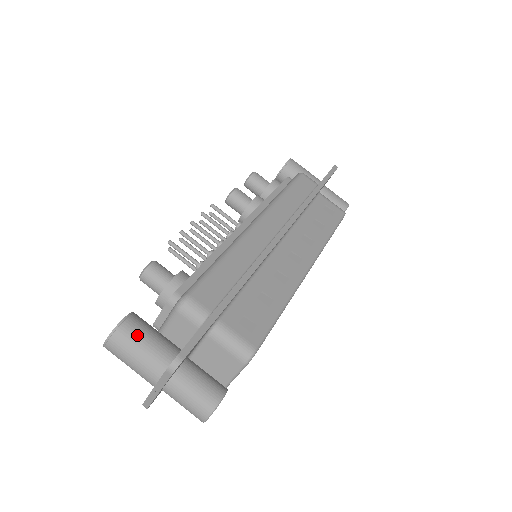
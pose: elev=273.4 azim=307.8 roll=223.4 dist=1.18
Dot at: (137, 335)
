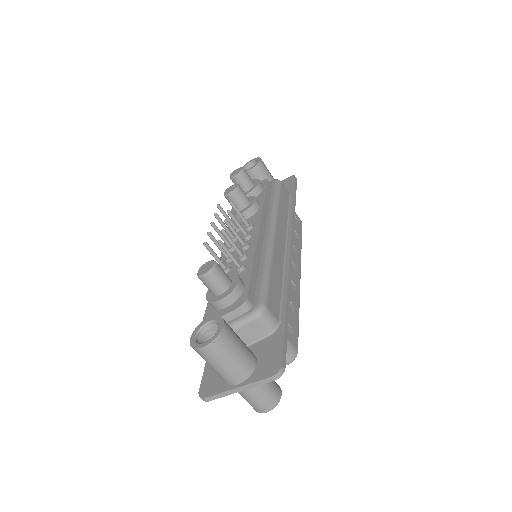
Dot at: (234, 341)
